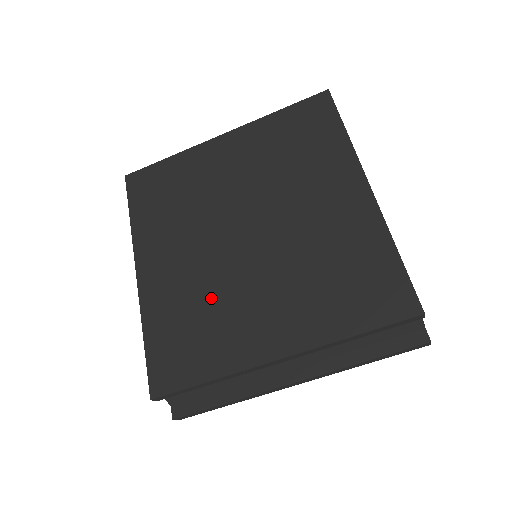
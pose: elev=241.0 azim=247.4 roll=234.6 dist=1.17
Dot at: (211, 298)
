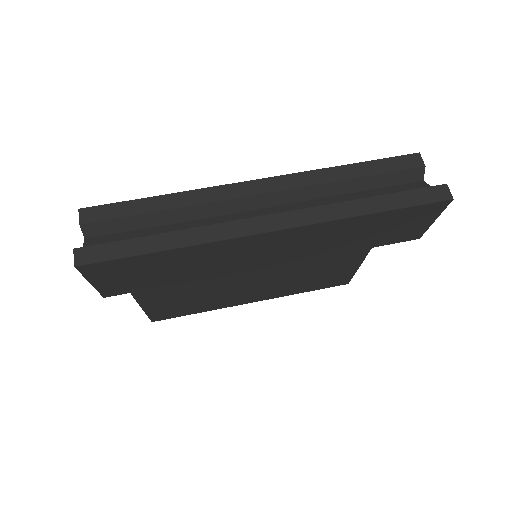
Dot at: occluded
